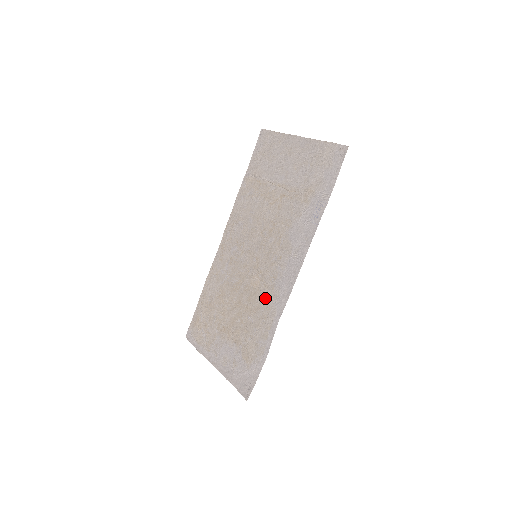
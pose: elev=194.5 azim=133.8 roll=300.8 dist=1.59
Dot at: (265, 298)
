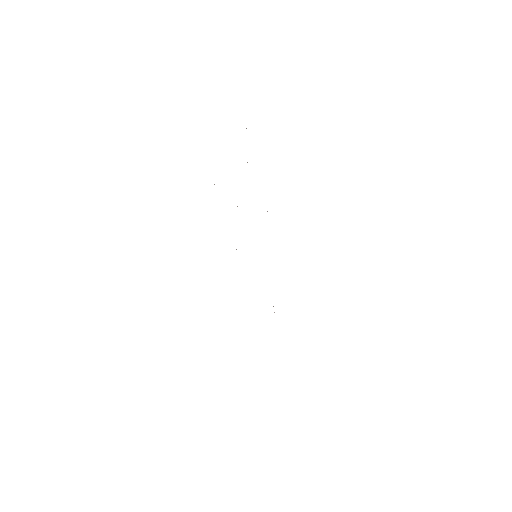
Dot at: occluded
